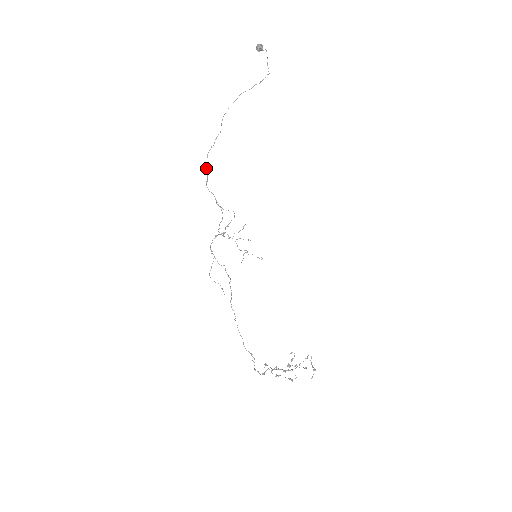
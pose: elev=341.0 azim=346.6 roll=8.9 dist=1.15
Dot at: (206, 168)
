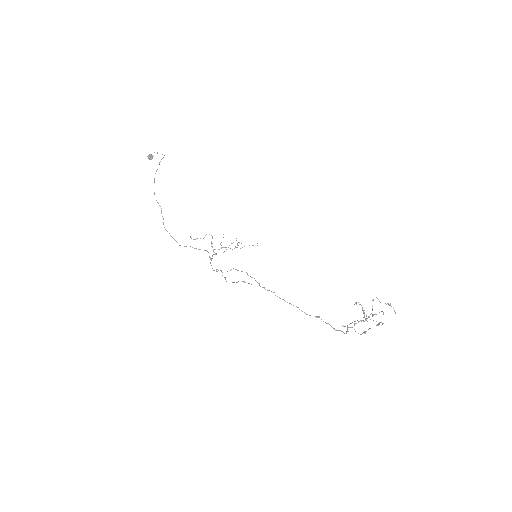
Dot at: occluded
